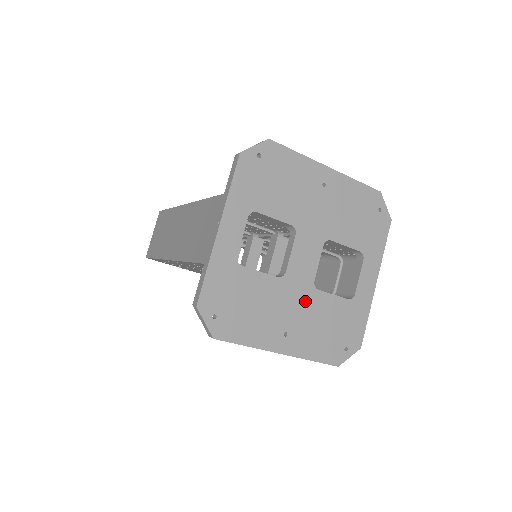
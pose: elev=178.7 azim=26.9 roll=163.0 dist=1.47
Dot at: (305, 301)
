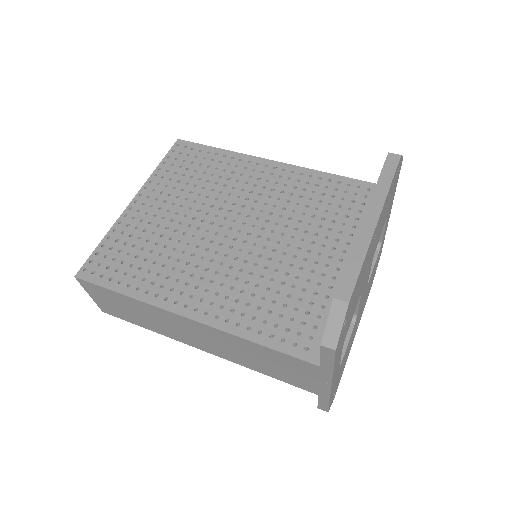
Dot at: occluded
